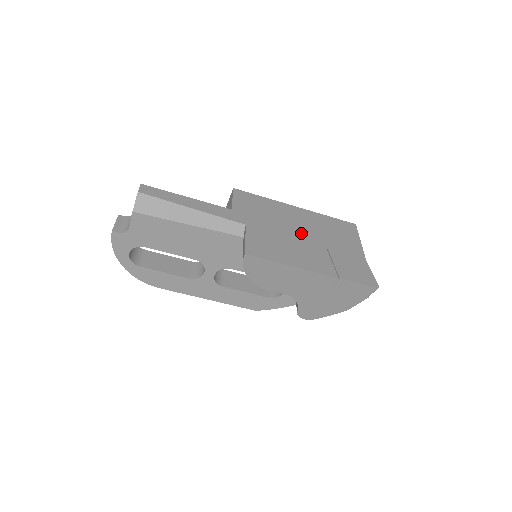
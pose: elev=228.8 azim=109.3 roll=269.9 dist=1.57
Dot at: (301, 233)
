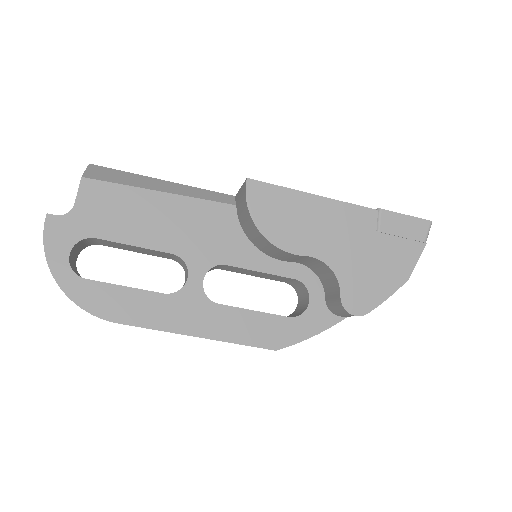
Dot at: occluded
